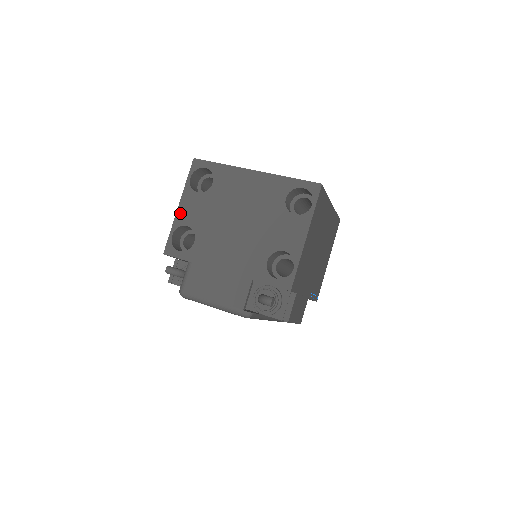
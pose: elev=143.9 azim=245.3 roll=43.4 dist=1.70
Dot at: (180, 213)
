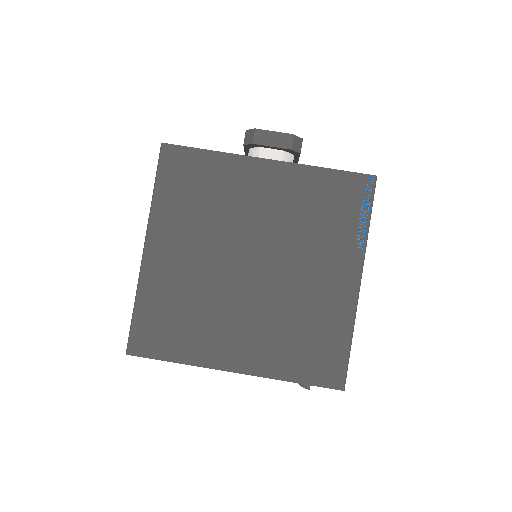
Dot at: occluded
